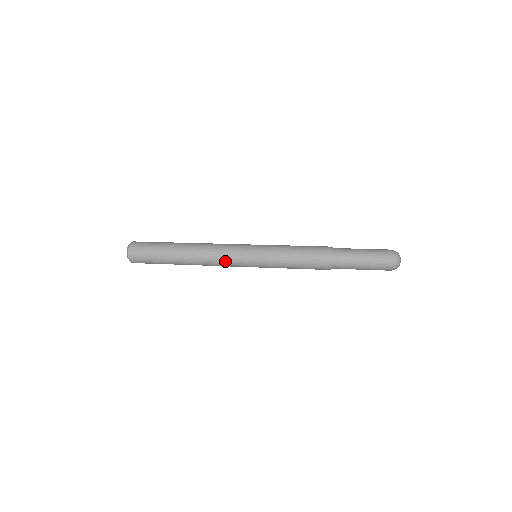
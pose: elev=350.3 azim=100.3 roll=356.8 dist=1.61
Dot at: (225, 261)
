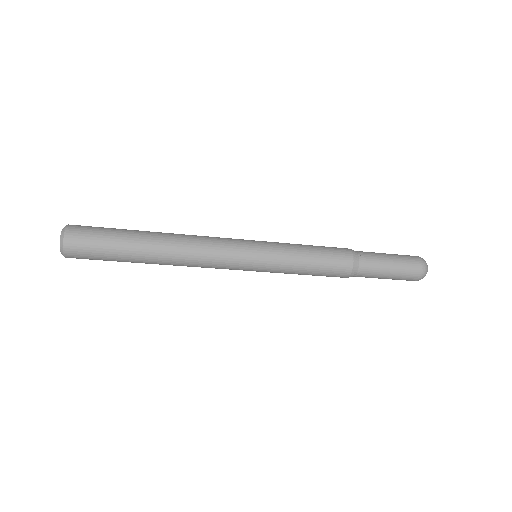
Dot at: (219, 243)
